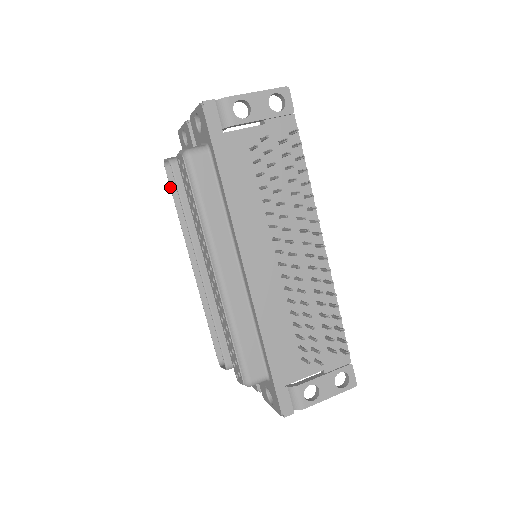
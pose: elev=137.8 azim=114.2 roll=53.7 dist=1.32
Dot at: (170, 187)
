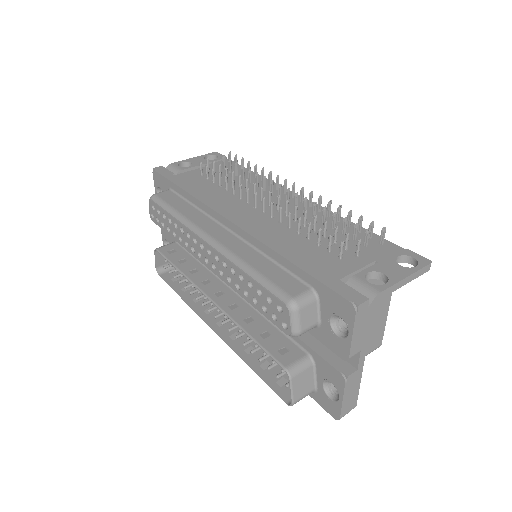
Dot at: occluded
